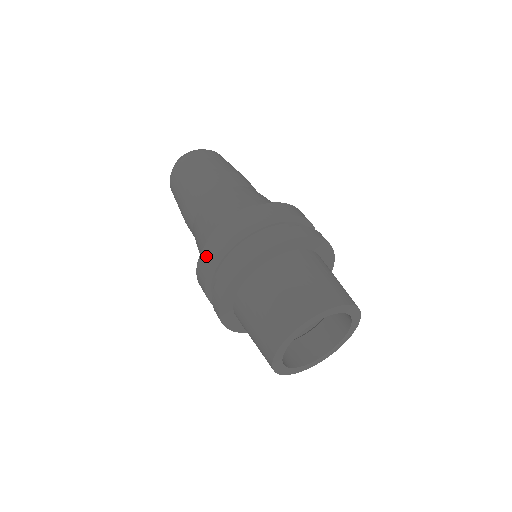
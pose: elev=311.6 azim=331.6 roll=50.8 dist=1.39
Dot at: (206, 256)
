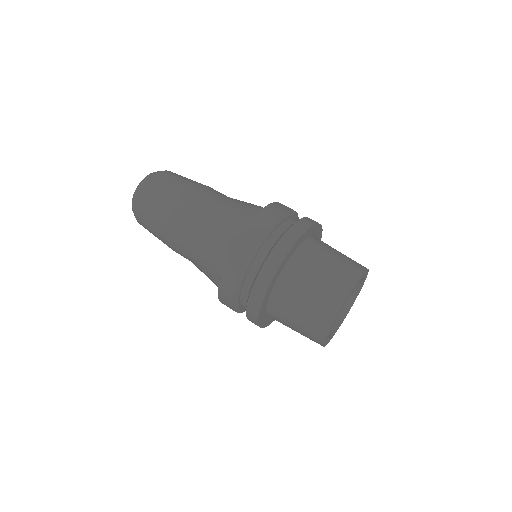
Dot at: (227, 282)
